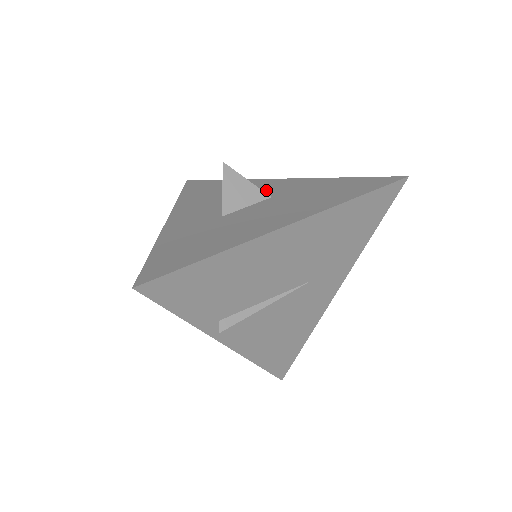
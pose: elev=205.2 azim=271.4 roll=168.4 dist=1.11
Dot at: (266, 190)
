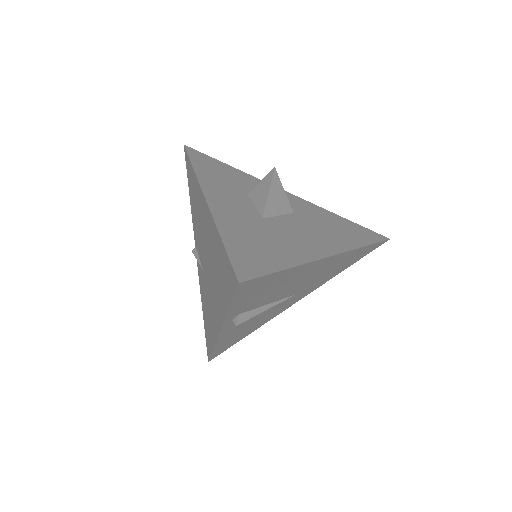
Dot at: occluded
